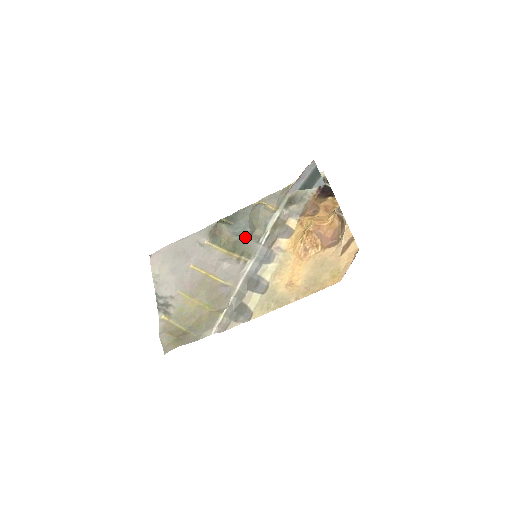
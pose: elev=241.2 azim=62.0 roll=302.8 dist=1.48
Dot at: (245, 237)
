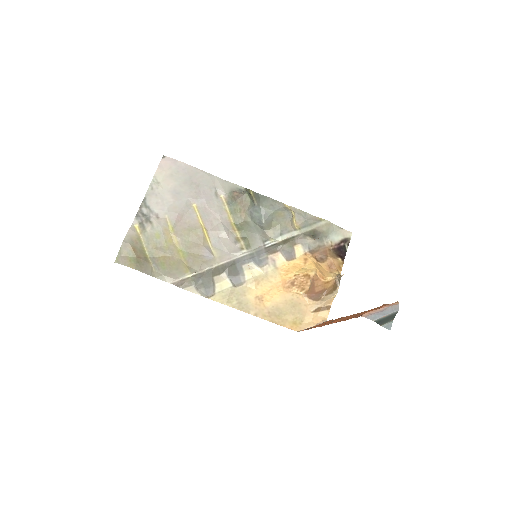
Dot at: (257, 226)
